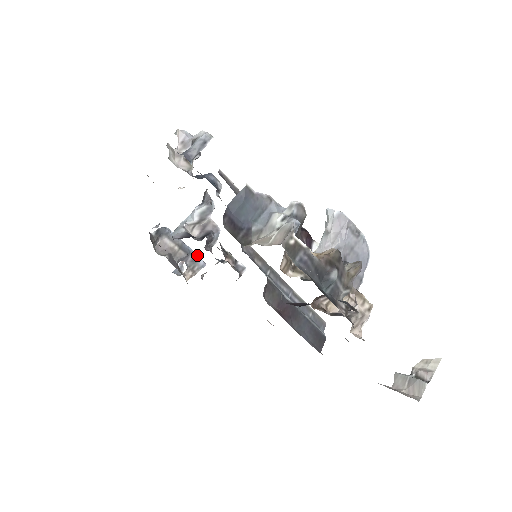
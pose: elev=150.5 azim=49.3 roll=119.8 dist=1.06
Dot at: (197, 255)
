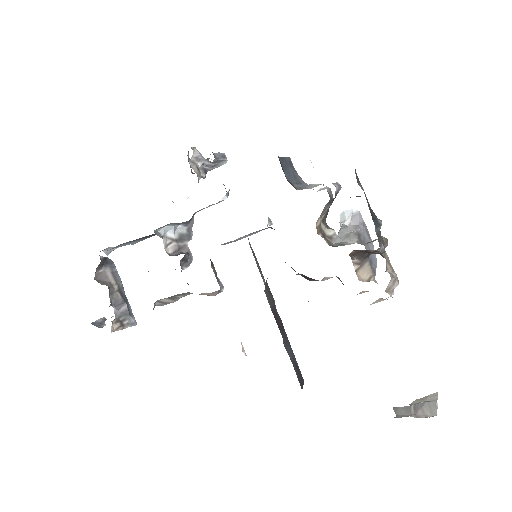
Dot at: (131, 309)
